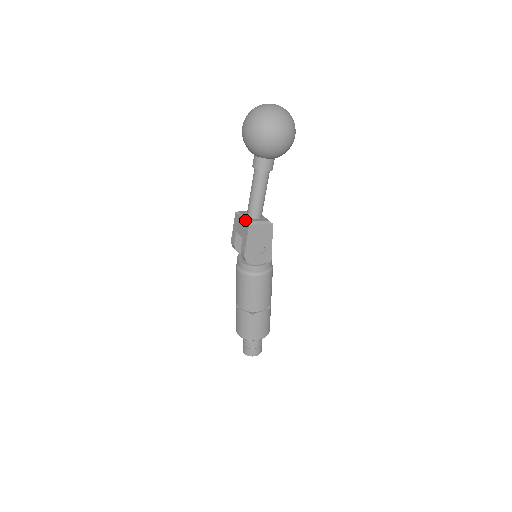
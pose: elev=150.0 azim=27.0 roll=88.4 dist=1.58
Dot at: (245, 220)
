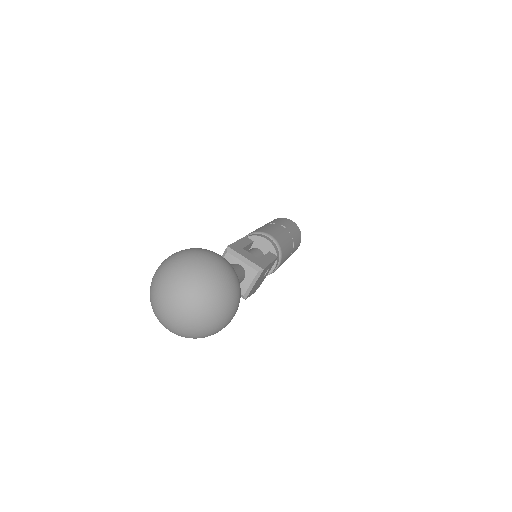
Dot at: occluded
